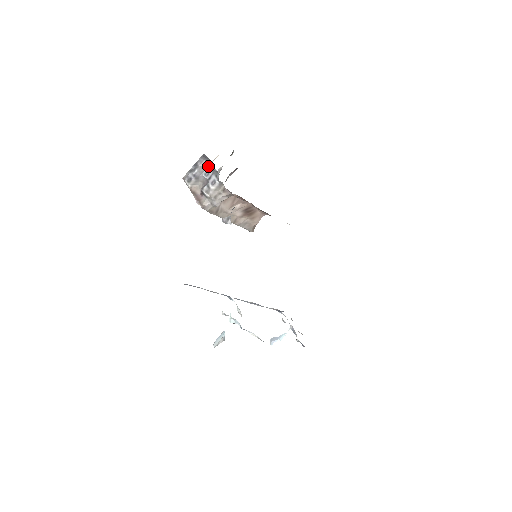
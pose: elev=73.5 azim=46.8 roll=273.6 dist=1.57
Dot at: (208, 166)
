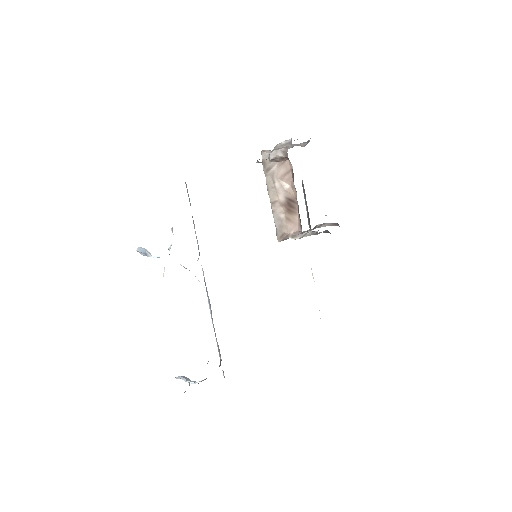
Dot at: occluded
